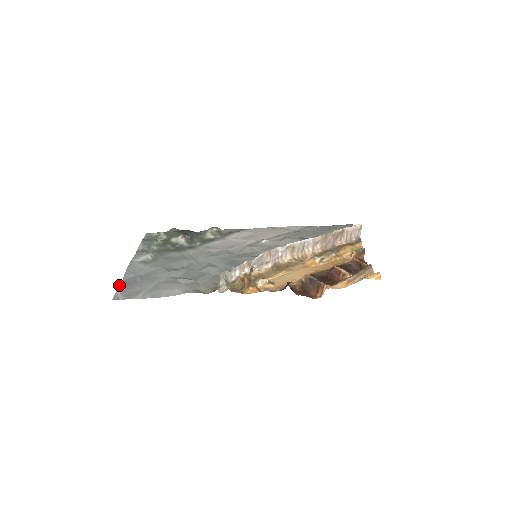
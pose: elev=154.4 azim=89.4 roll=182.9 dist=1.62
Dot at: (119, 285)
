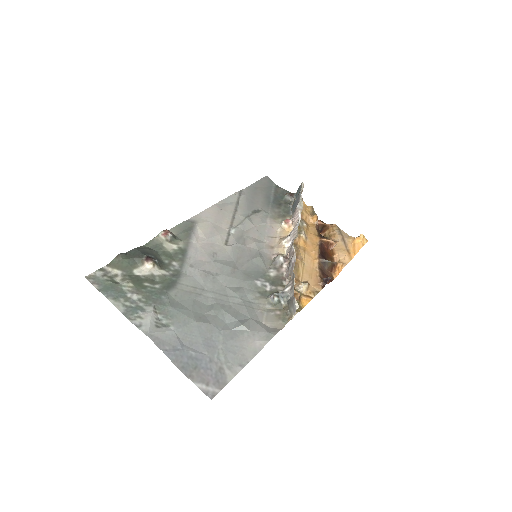
Dot at: (186, 376)
